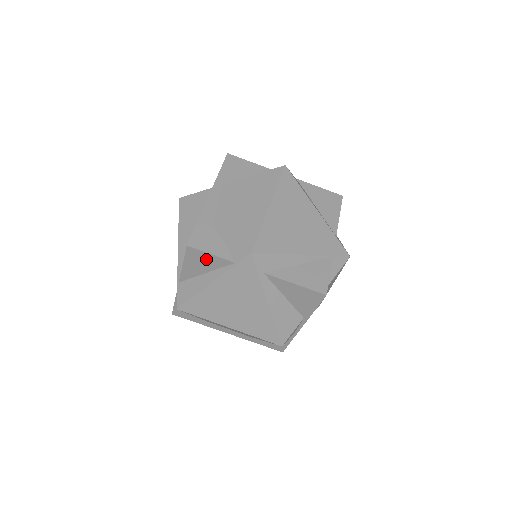
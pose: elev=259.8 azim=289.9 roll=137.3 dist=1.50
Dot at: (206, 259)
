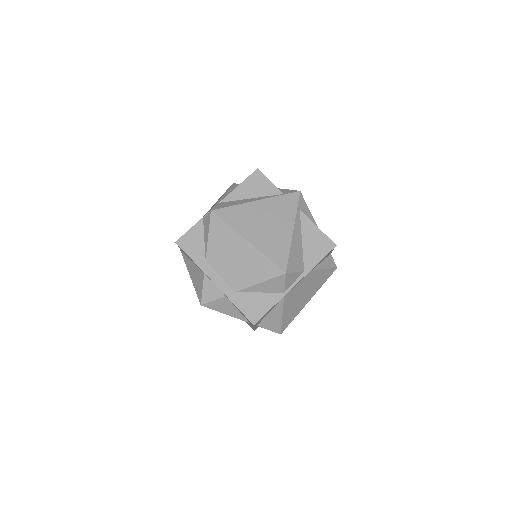
Dot at: (263, 185)
